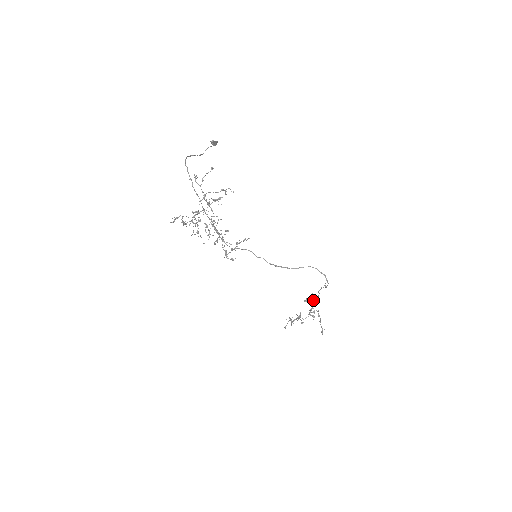
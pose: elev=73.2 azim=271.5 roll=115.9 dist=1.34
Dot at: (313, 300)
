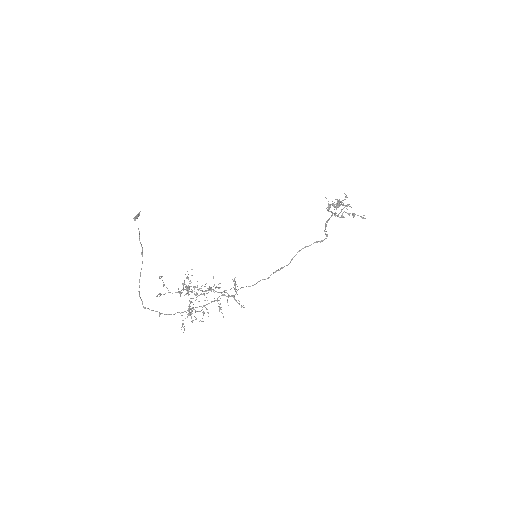
Dot at: (333, 204)
